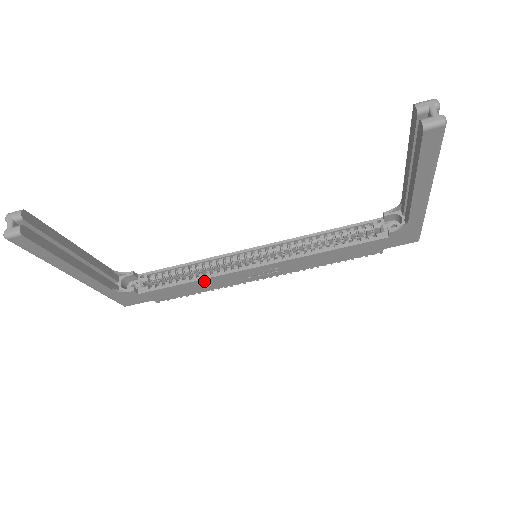
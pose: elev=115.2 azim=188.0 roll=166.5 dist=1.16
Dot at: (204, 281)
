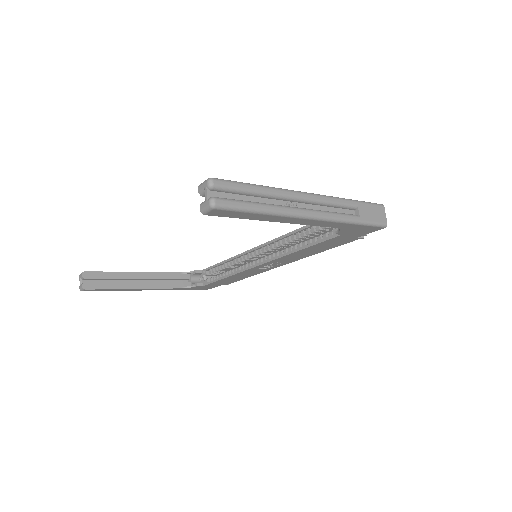
Dot at: (235, 275)
